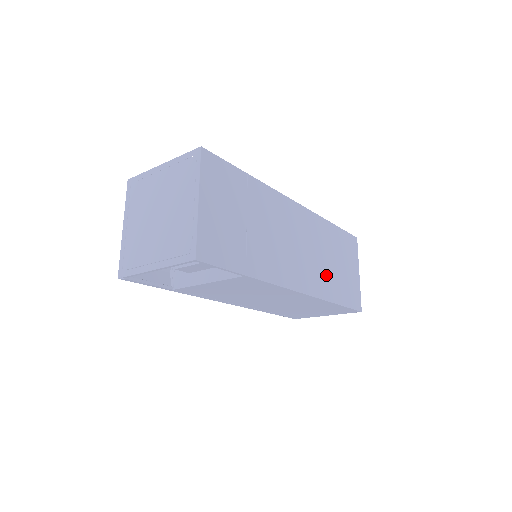
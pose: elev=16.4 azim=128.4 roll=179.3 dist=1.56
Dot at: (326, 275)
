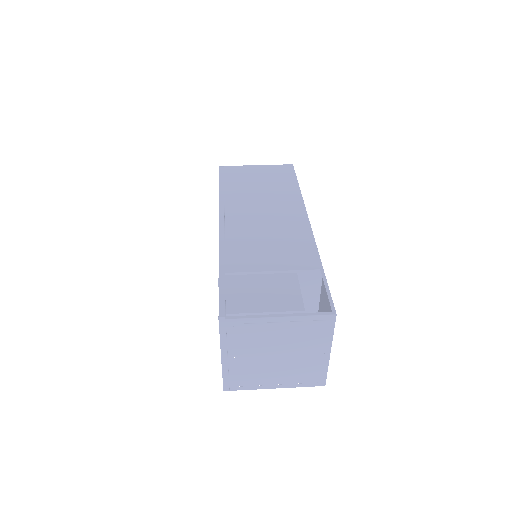
Dot at: occluded
